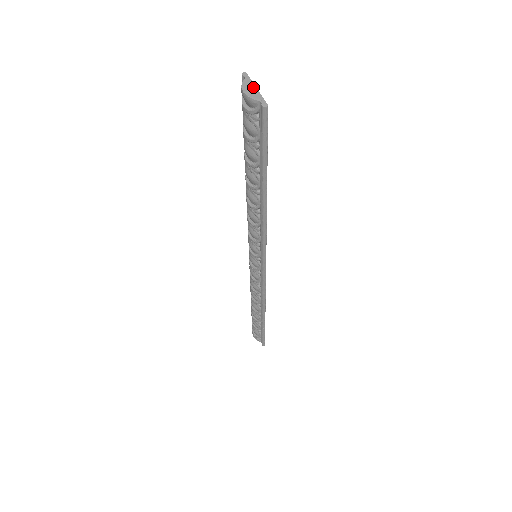
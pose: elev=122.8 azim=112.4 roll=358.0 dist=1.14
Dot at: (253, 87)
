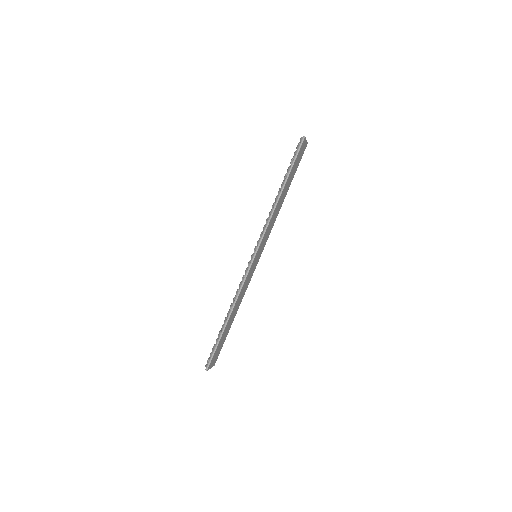
Dot at: (306, 140)
